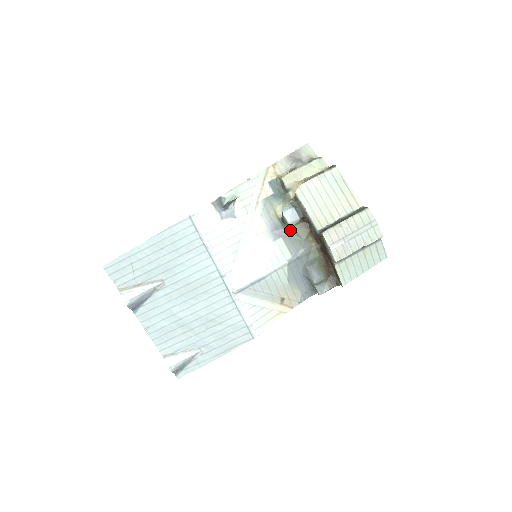
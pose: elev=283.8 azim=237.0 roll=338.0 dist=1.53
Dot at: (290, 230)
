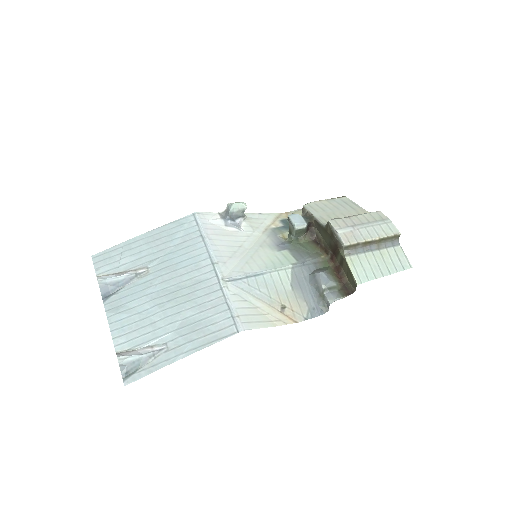
Dot at: (297, 245)
